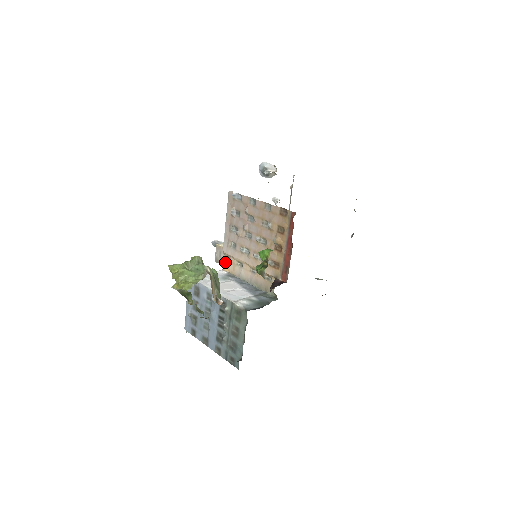
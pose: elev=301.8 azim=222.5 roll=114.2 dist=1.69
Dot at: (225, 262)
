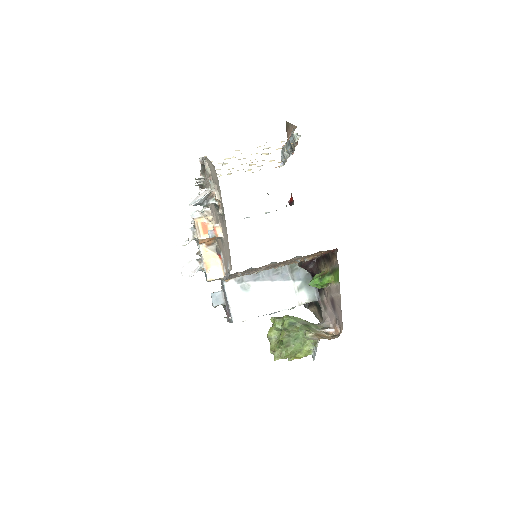
Dot at: occluded
